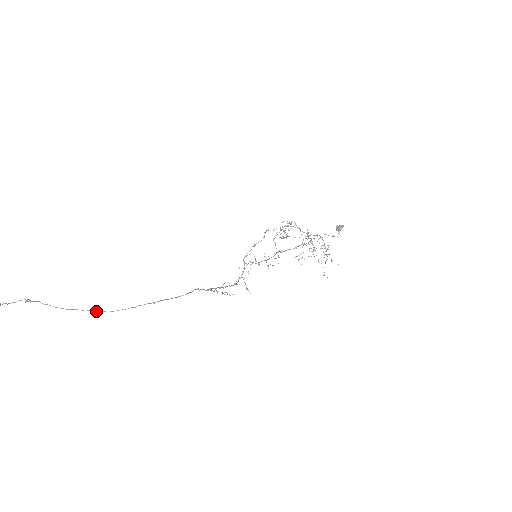
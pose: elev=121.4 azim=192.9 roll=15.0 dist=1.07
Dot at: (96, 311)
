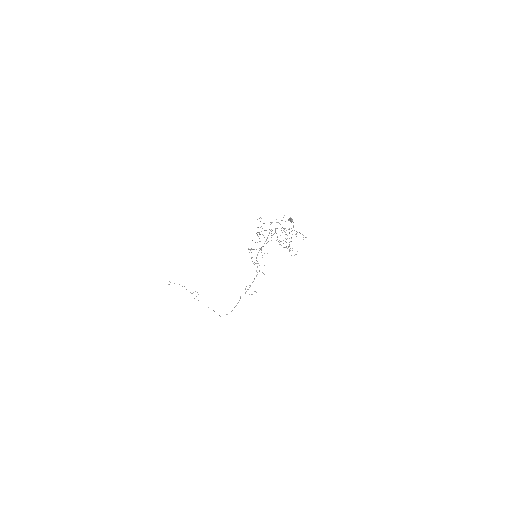
Dot at: occluded
